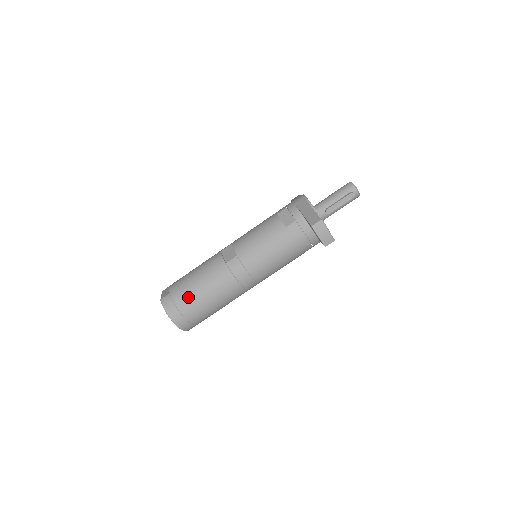
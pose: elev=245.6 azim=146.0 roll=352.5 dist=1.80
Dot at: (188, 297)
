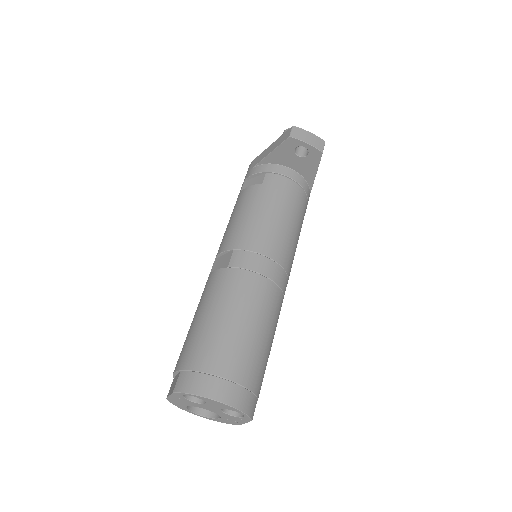
Dot at: (213, 345)
